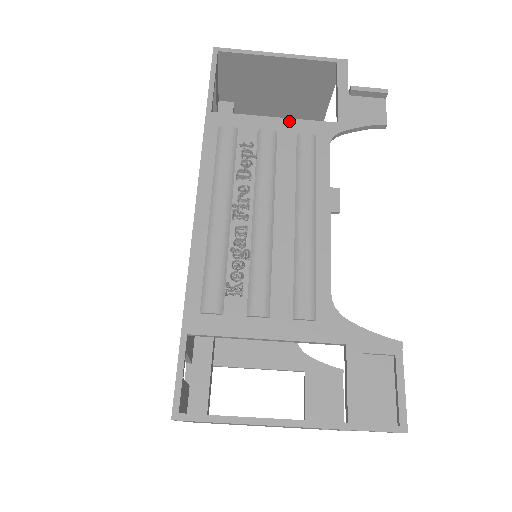
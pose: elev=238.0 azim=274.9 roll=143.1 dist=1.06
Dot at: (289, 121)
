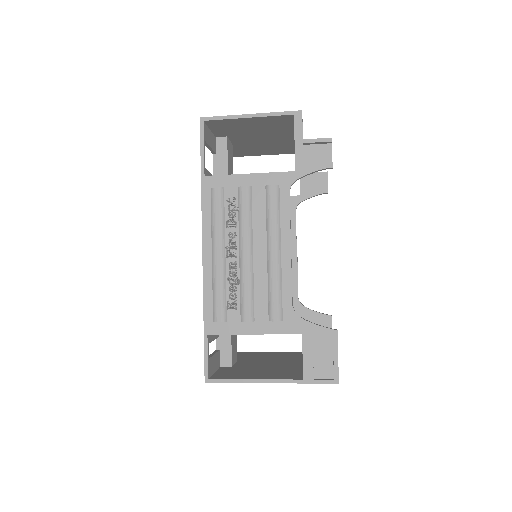
Dot at: (259, 175)
